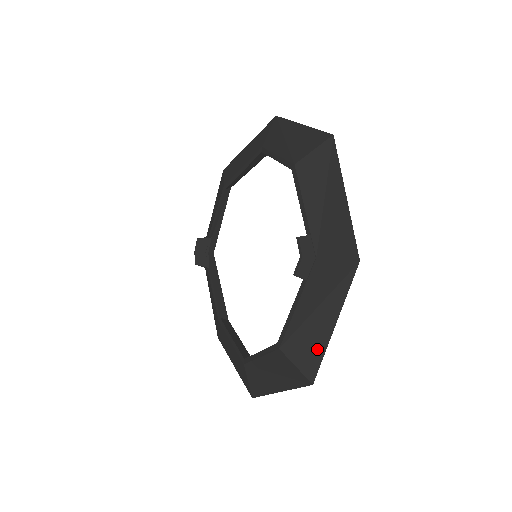
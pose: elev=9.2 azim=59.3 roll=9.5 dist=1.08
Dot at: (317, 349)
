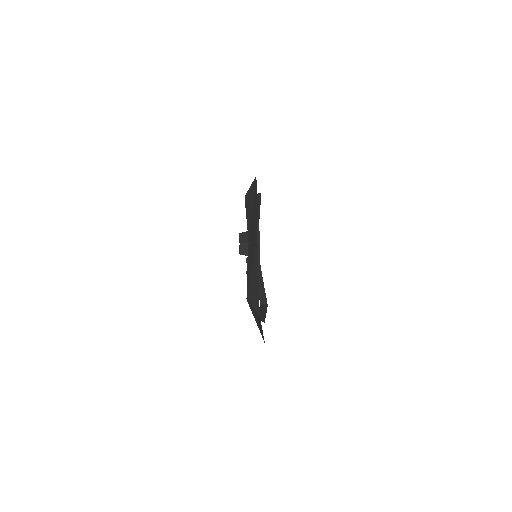
Dot at: (256, 293)
